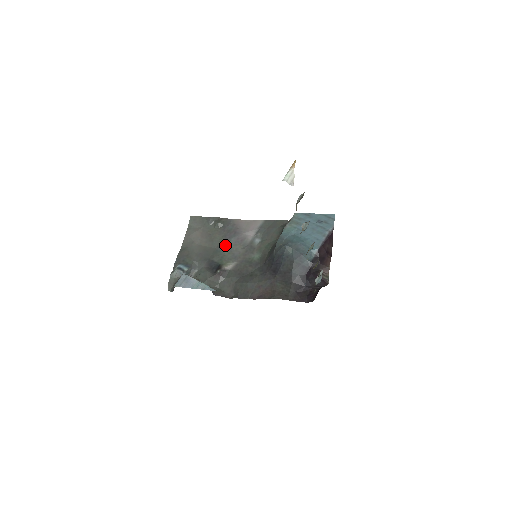
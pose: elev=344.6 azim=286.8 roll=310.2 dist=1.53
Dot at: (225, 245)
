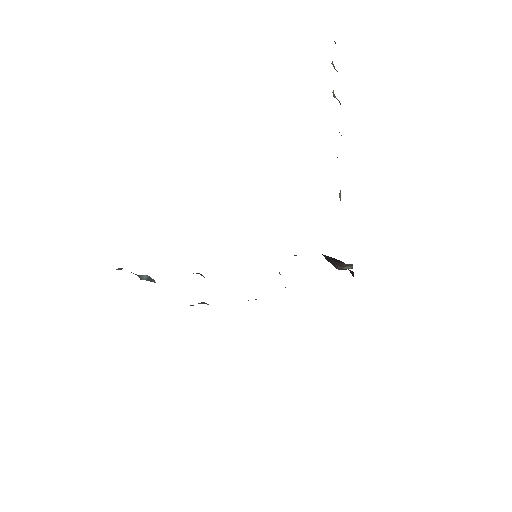
Dot at: occluded
